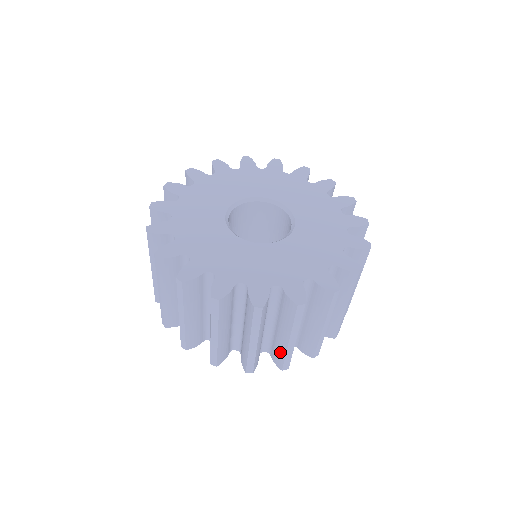
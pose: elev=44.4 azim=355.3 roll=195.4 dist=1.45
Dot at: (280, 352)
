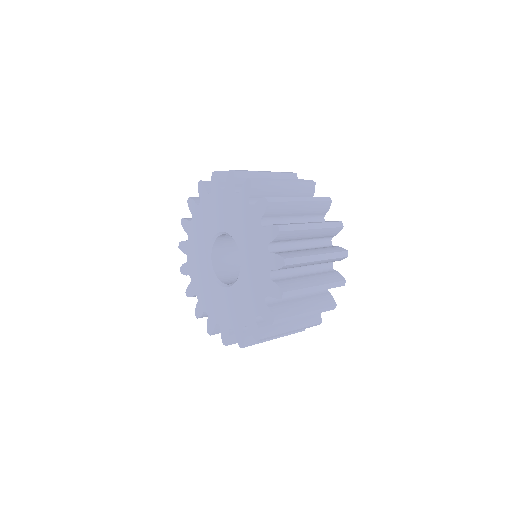
Dot at: occluded
